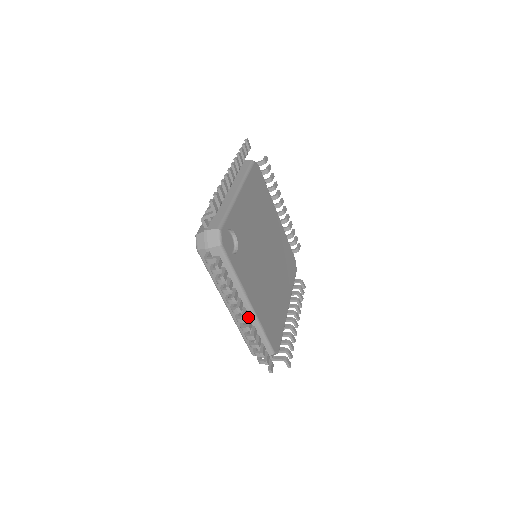
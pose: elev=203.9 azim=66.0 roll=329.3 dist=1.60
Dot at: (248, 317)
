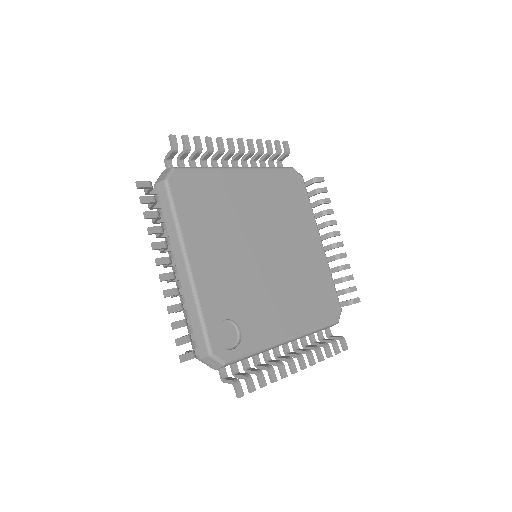
Dot at: (296, 356)
